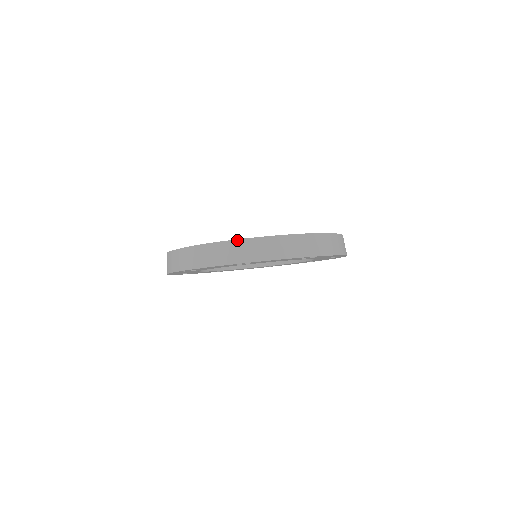
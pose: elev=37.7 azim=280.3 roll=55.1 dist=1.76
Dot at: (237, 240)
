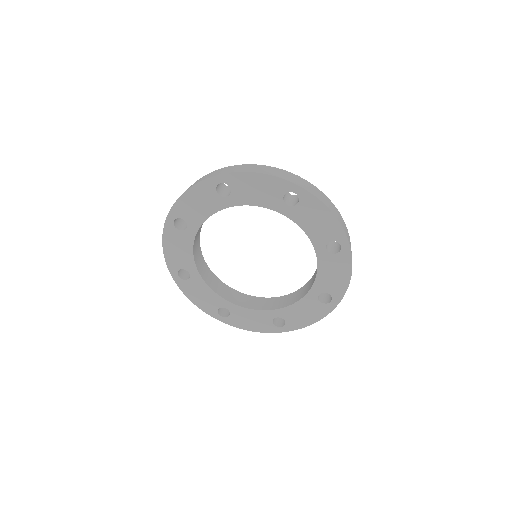
Dot at: (299, 177)
